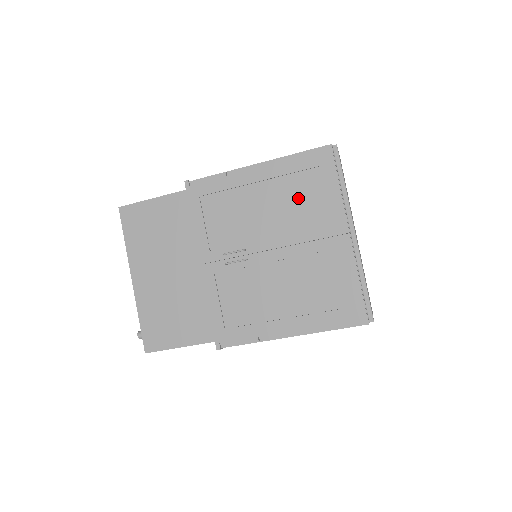
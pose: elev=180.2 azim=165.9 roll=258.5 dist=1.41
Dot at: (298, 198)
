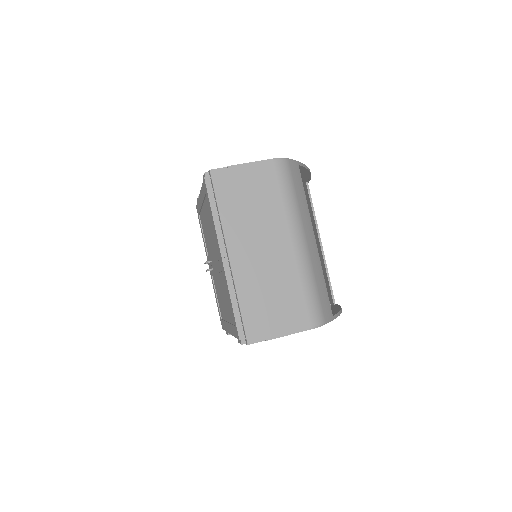
Dot at: (210, 221)
